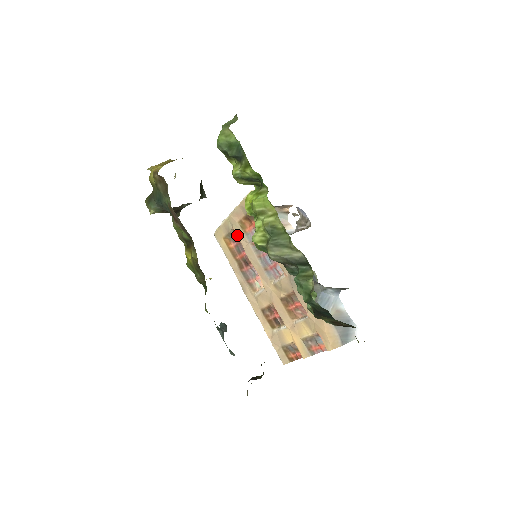
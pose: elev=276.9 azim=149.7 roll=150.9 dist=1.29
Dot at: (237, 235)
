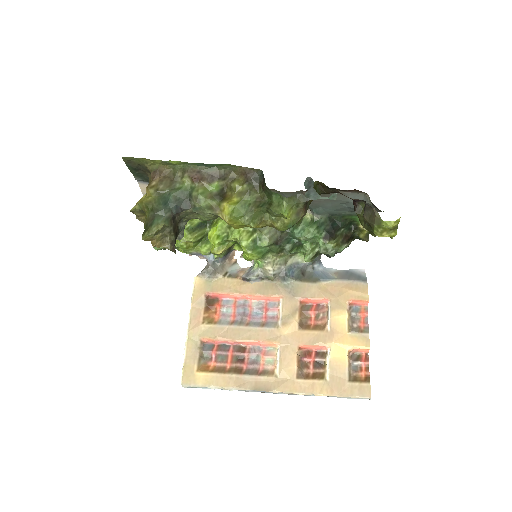
Dot at: (211, 337)
